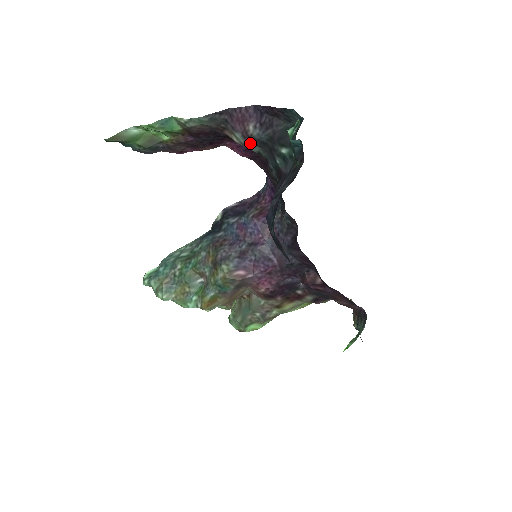
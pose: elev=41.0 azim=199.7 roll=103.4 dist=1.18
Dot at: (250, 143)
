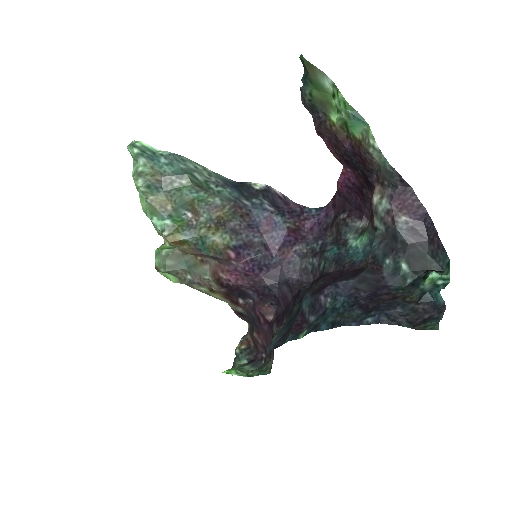
Dot at: (384, 219)
